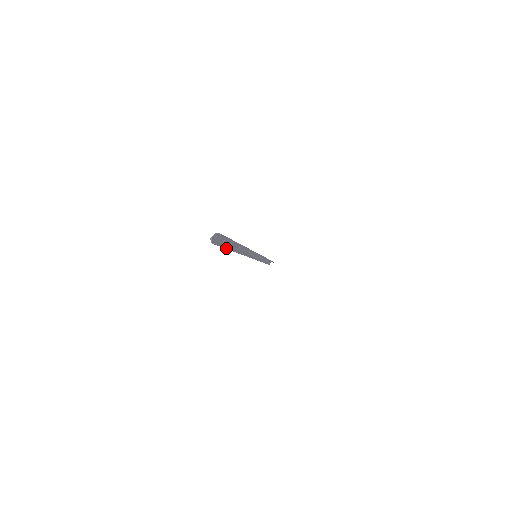
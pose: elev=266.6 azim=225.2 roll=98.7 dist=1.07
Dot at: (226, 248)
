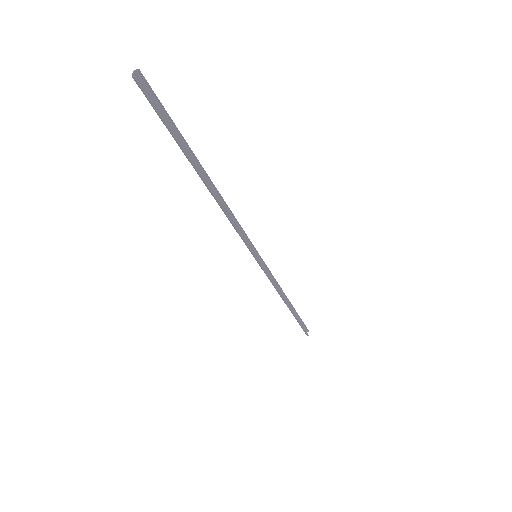
Dot at: (170, 127)
